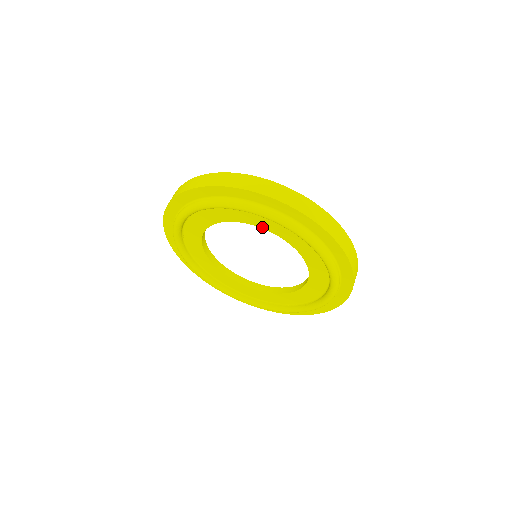
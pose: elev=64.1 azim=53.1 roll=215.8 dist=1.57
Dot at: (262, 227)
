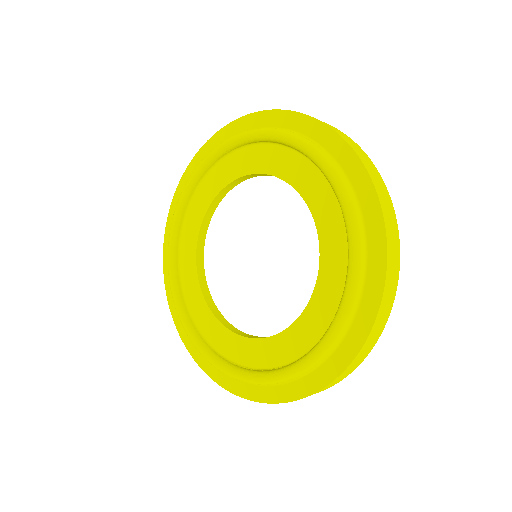
Dot at: (297, 188)
